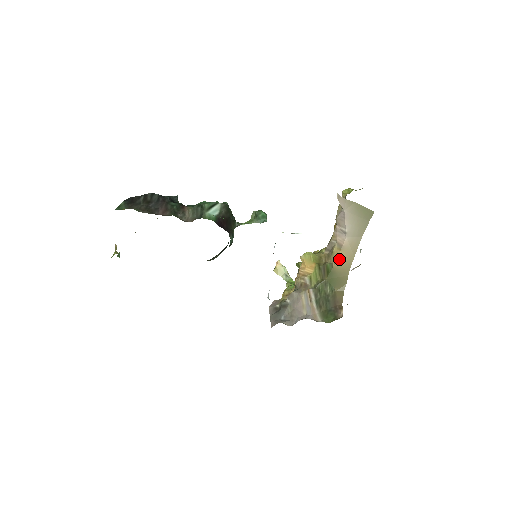
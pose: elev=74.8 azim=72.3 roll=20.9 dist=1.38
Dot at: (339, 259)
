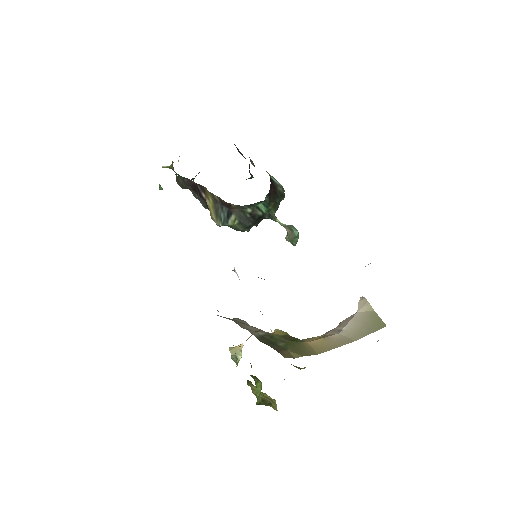
Dot at: (315, 342)
